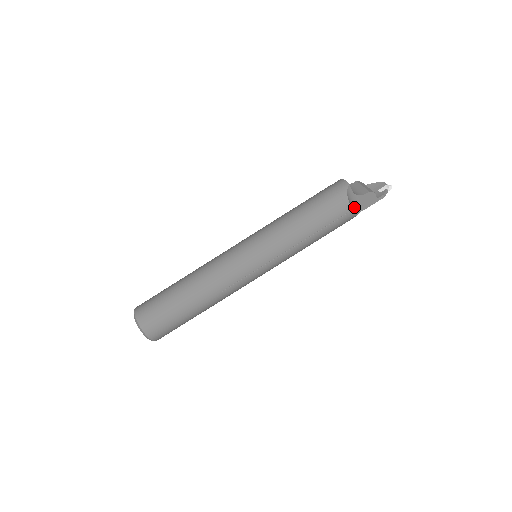
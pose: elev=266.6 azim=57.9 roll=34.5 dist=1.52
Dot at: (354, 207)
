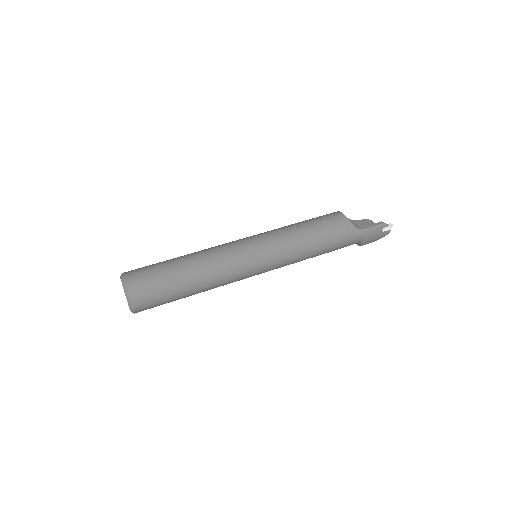
Dot at: occluded
